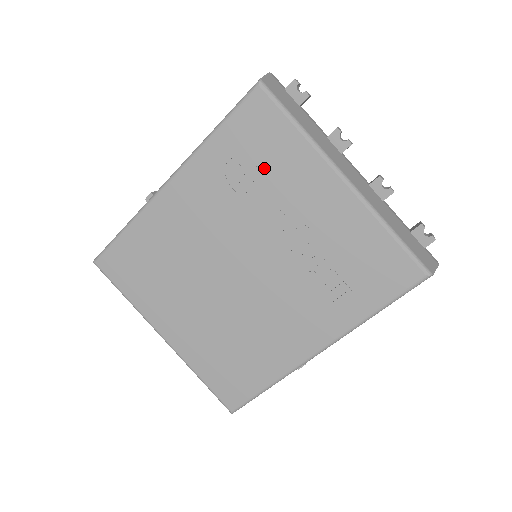
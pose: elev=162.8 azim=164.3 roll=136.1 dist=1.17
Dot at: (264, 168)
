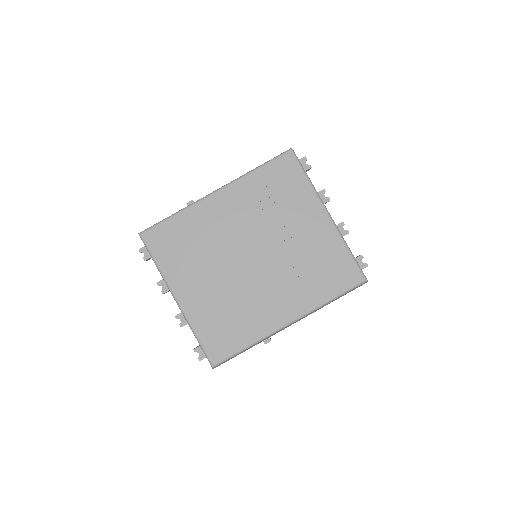
Dot at: (282, 197)
